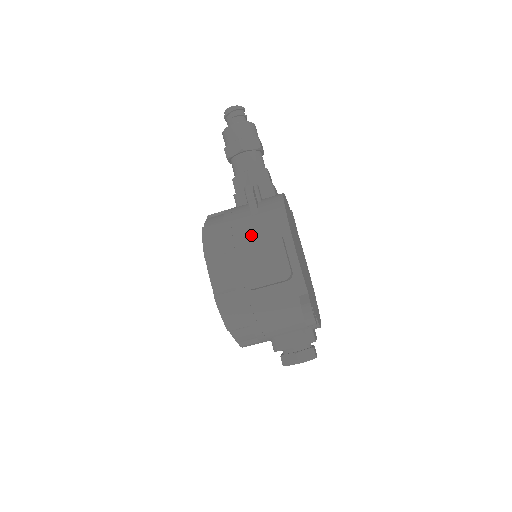
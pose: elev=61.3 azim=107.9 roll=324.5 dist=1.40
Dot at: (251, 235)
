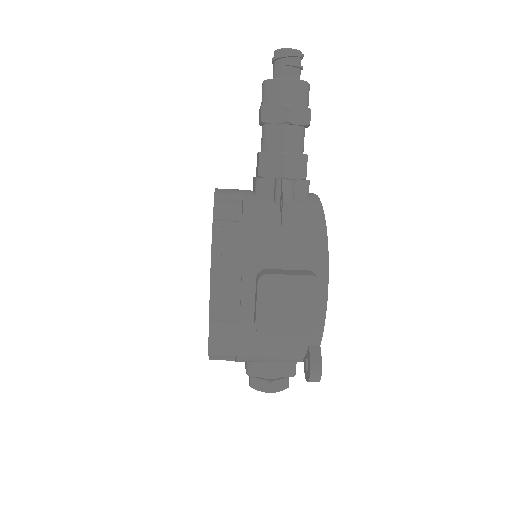
Dot at: (278, 260)
